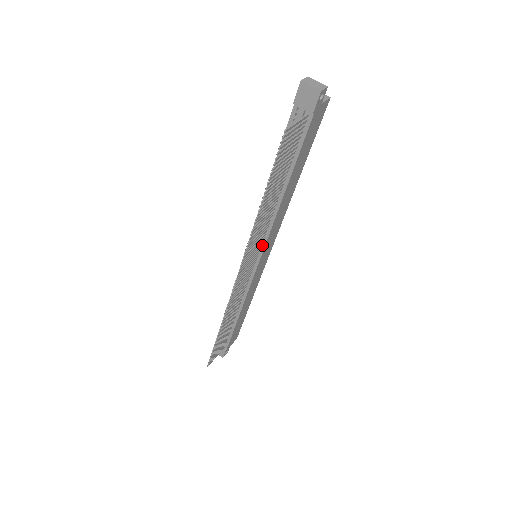
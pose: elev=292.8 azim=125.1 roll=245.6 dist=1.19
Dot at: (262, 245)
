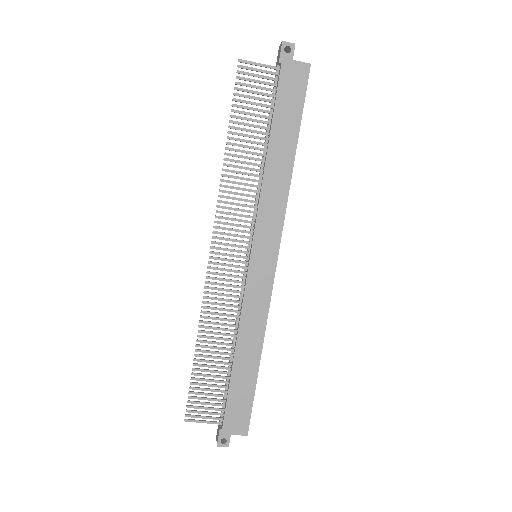
Dot at: (254, 229)
